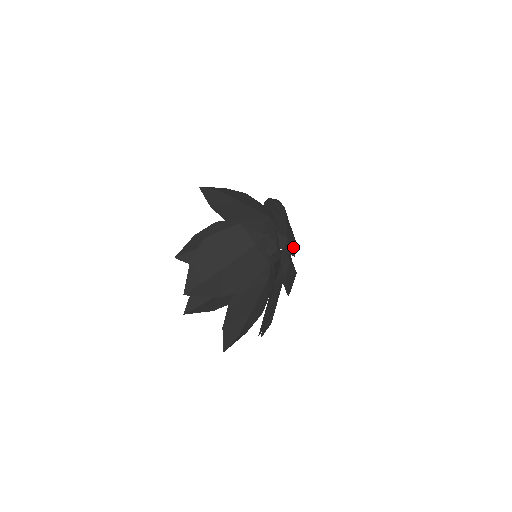
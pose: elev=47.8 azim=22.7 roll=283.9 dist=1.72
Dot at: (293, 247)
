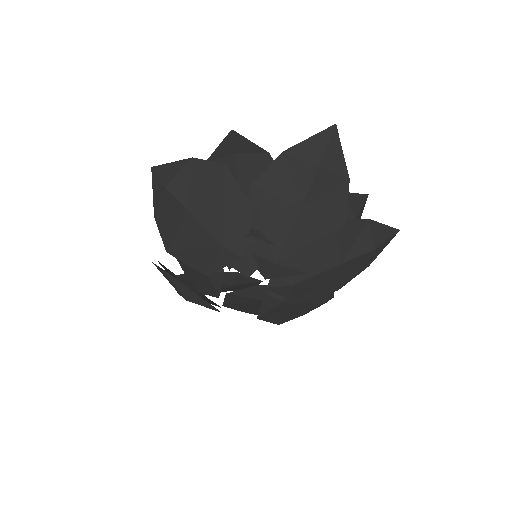
Dot at: (312, 255)
